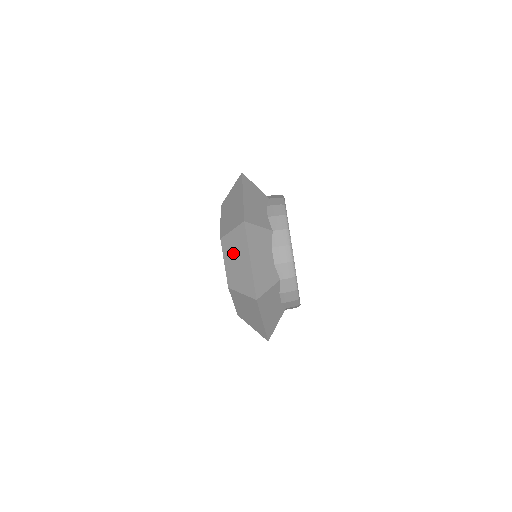
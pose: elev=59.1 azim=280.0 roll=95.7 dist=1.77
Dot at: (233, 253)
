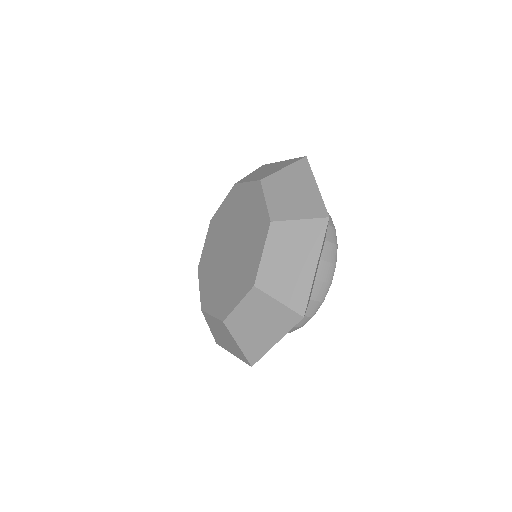
Dot at: (288, 247)
